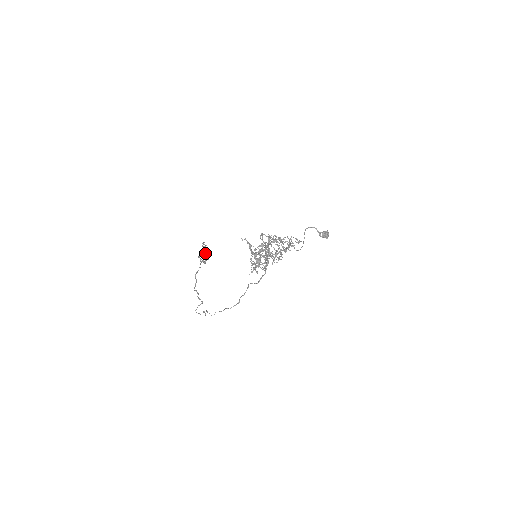
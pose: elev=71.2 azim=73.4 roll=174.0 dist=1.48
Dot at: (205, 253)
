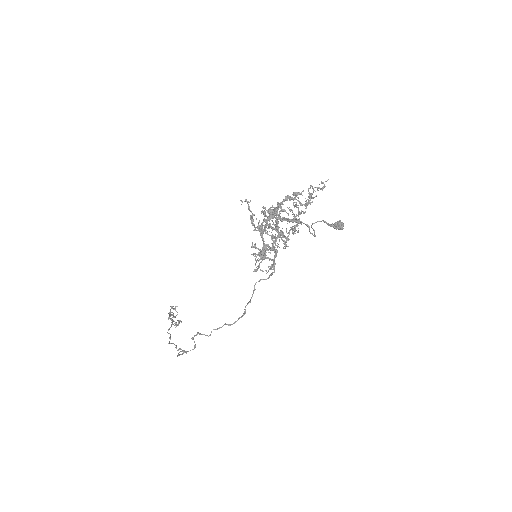
Dot at: (176, 315)
